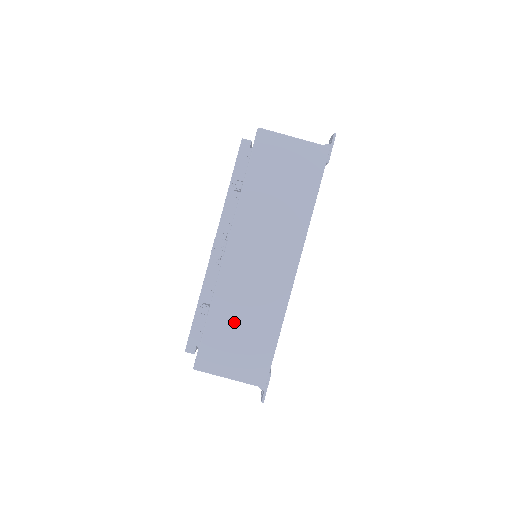
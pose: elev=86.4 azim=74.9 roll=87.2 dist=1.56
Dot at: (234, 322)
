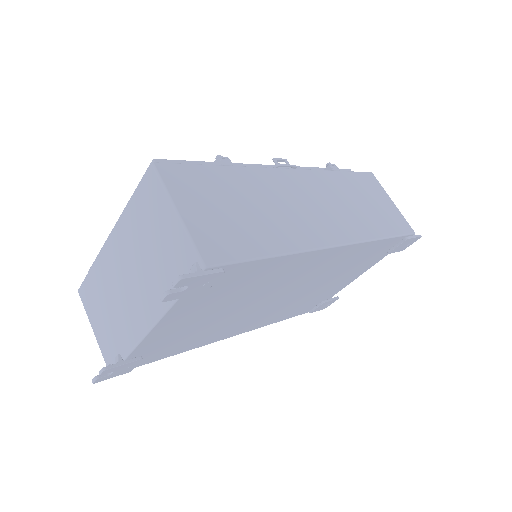
Dot at: (242, 196)
